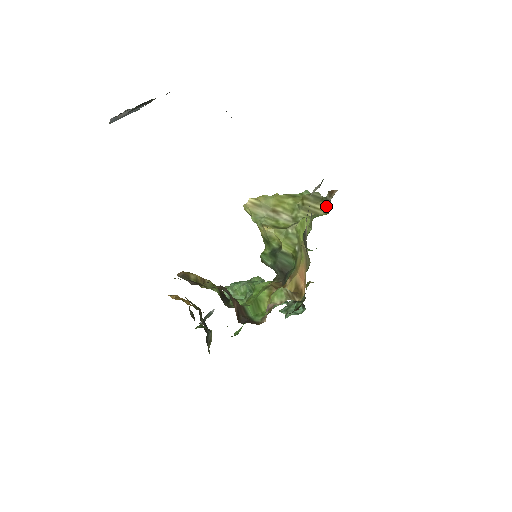
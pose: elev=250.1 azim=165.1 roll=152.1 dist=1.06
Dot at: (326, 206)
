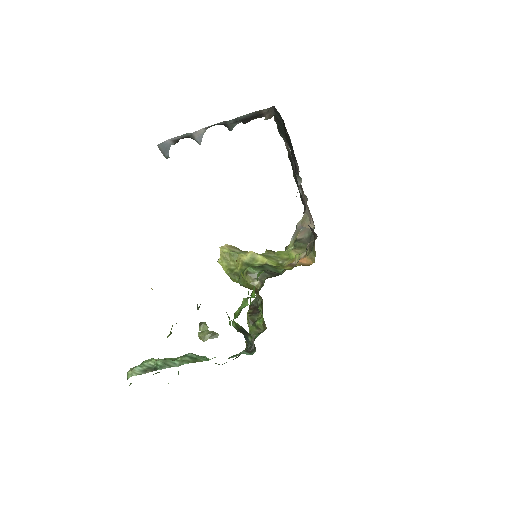
Dot at: occluded
